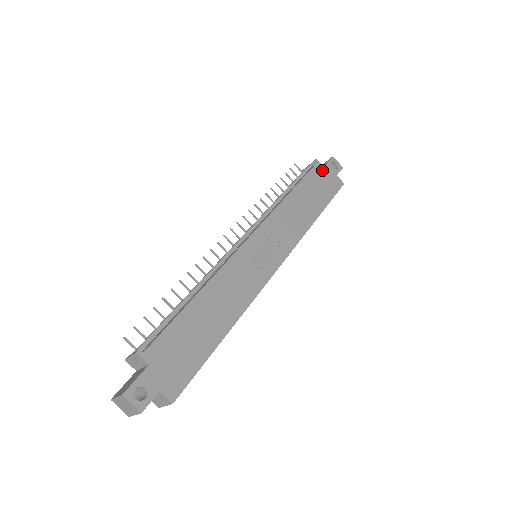
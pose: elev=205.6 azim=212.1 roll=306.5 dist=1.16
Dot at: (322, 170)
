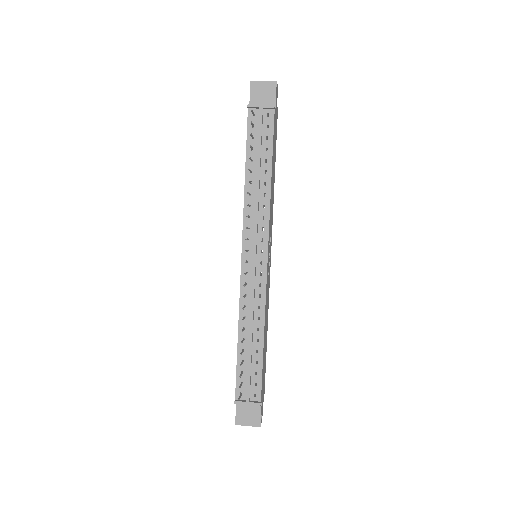
Dot at: (275, 114)
